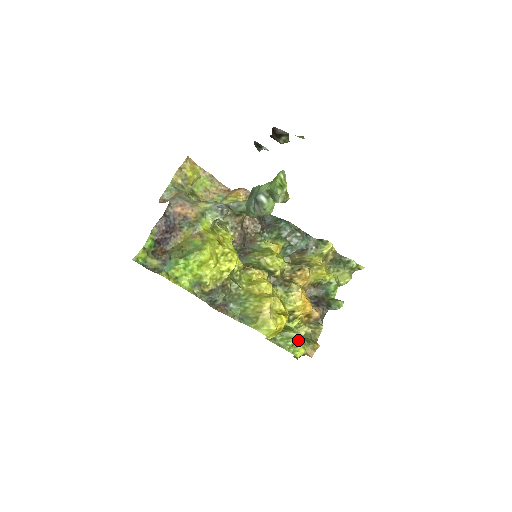
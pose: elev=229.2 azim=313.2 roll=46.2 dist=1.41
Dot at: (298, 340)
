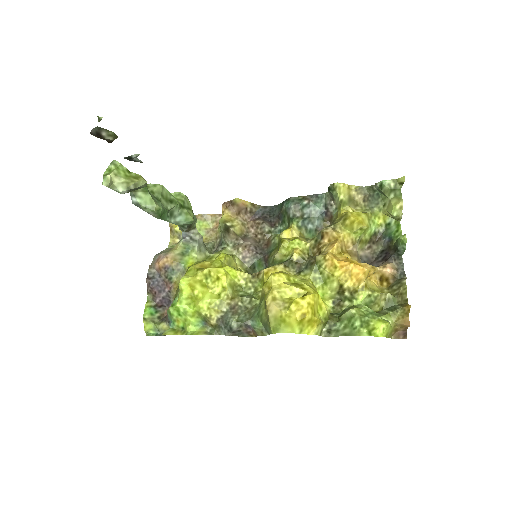
Dot at: (367, 315)
